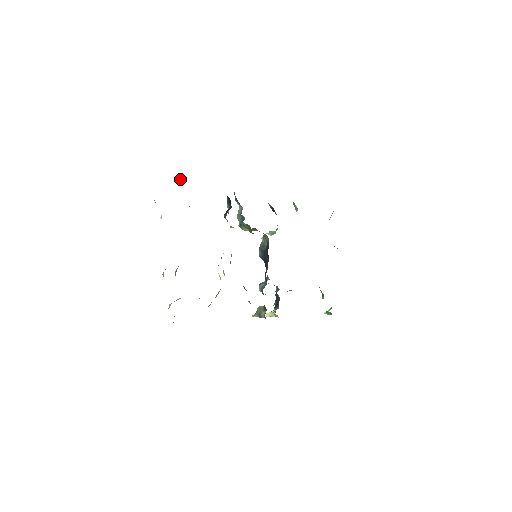
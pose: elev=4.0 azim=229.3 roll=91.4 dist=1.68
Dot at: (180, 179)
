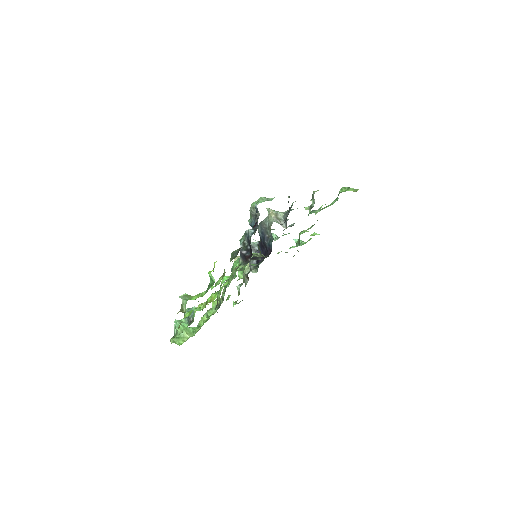
Dot at: (210, 277)
